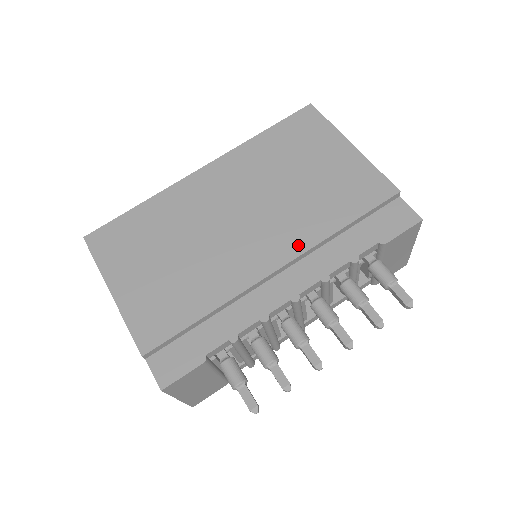
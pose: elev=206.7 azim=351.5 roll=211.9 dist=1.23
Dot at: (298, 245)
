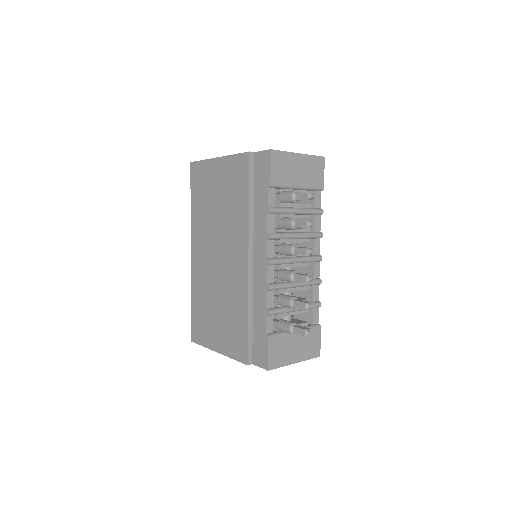
Dot at: (244, 237)
